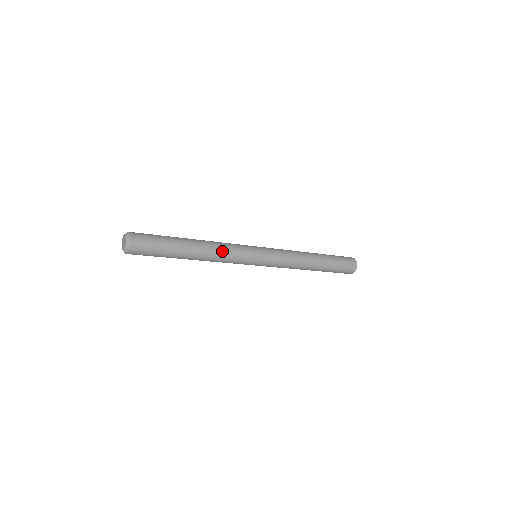
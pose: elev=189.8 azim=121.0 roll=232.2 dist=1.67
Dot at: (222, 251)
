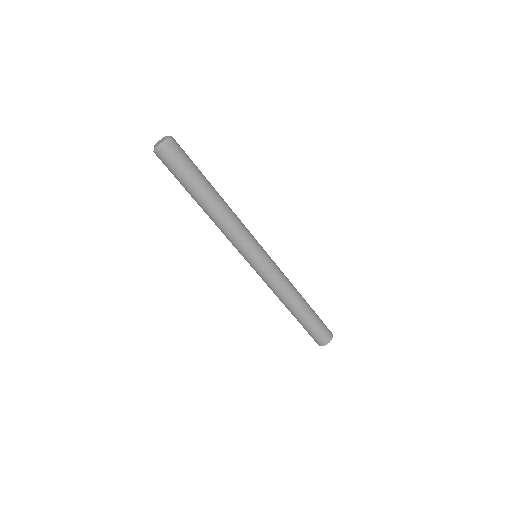
Dot at: (236, 215)
